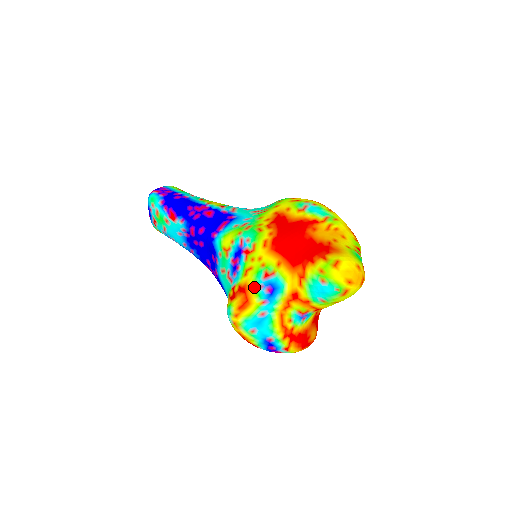
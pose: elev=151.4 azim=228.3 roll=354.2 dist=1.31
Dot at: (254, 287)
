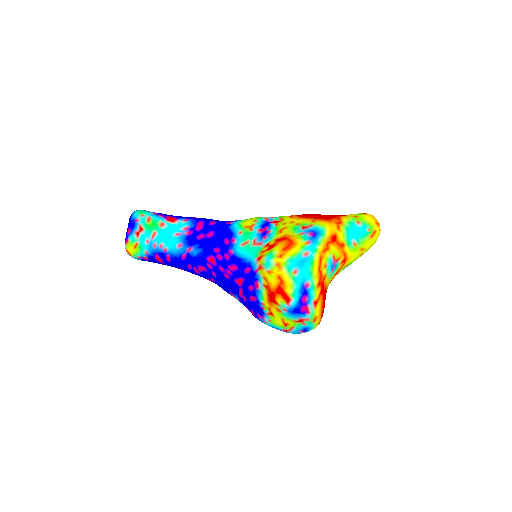
Dot at: (296, 234)
